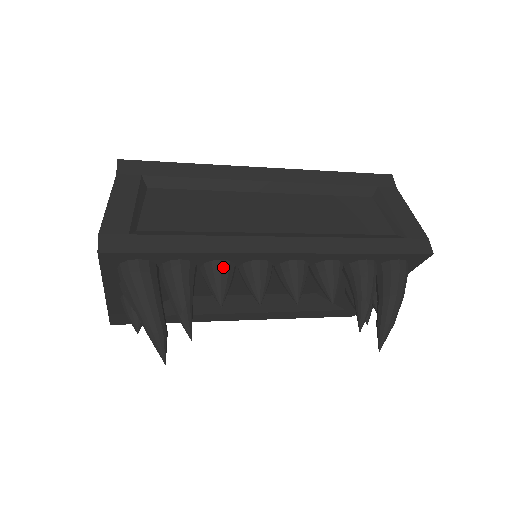
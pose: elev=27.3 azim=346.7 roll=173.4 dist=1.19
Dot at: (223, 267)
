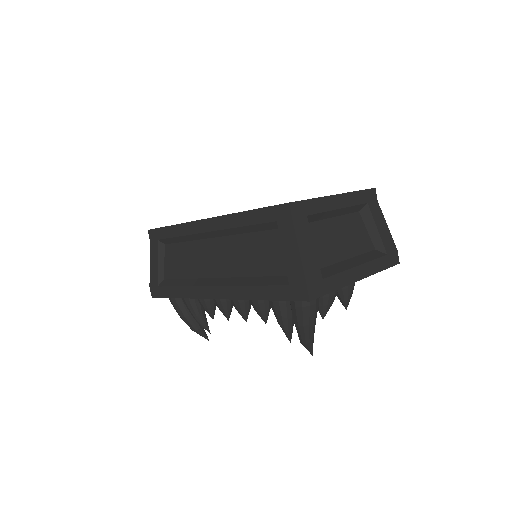
Dot at: (201, 300)
